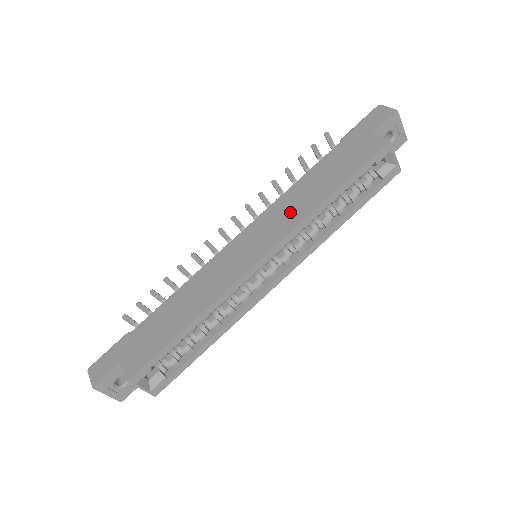
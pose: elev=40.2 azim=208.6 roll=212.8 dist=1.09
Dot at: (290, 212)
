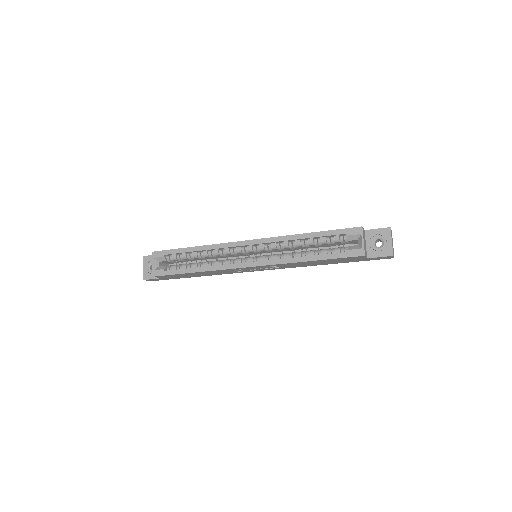
Dot at: occluded
